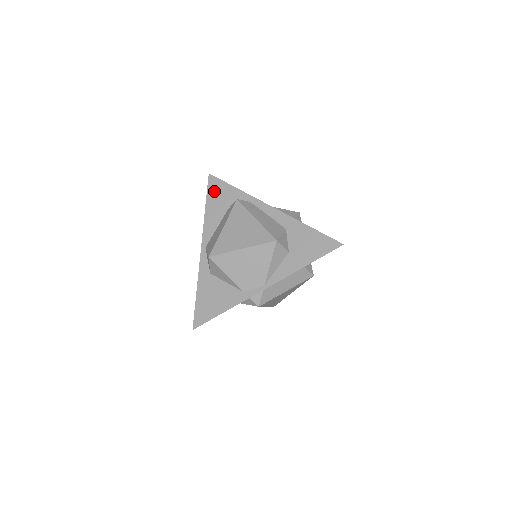
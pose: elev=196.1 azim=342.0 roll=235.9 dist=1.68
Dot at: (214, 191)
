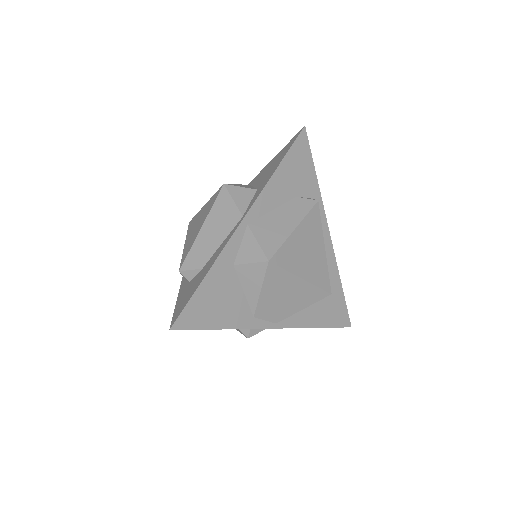
Dot at: (297, 157)
